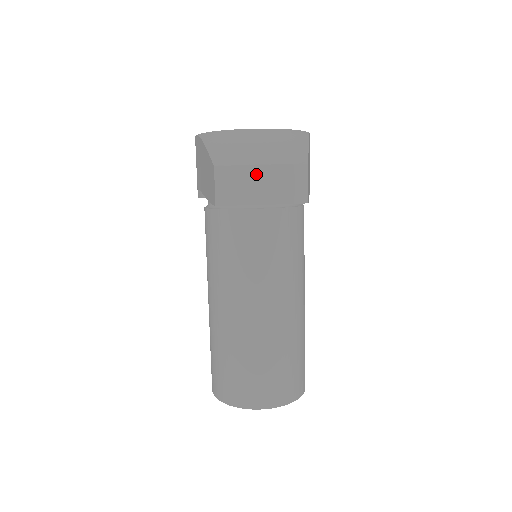
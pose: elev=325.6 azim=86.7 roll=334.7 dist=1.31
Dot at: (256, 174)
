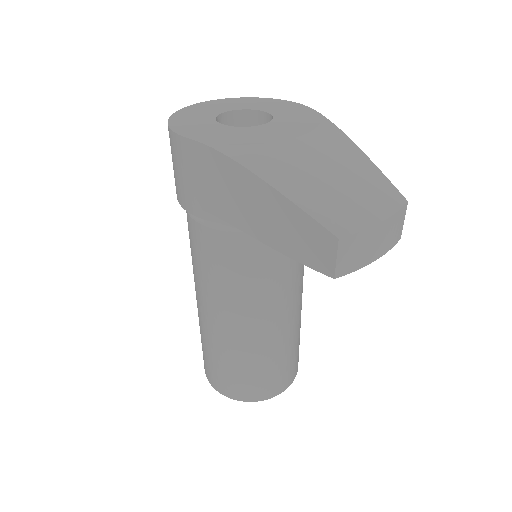
Dot at: (376, 233)
